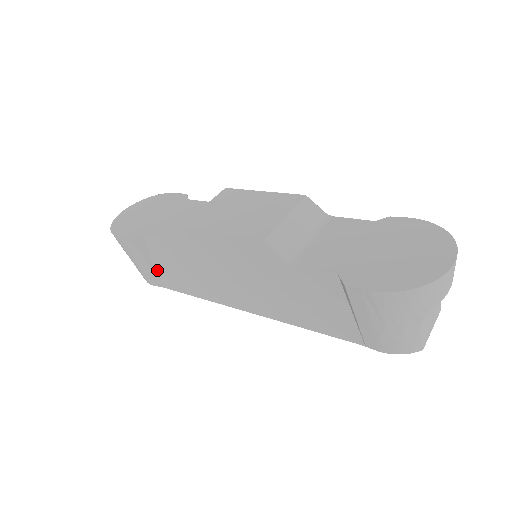
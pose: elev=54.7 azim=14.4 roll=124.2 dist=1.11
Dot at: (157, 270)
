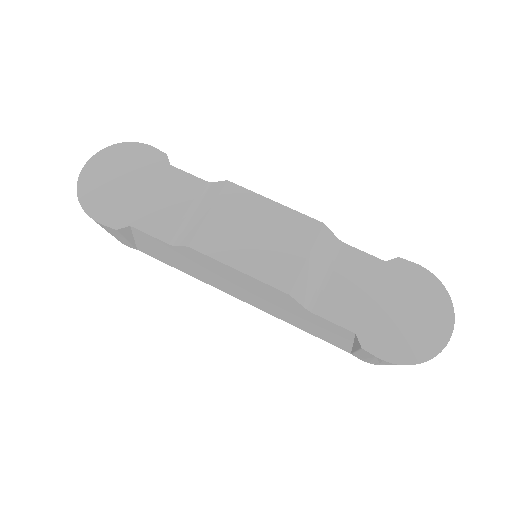
Dot at: (137, 243)
